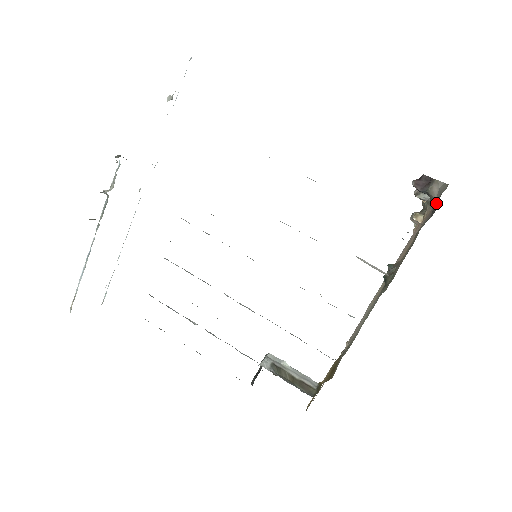
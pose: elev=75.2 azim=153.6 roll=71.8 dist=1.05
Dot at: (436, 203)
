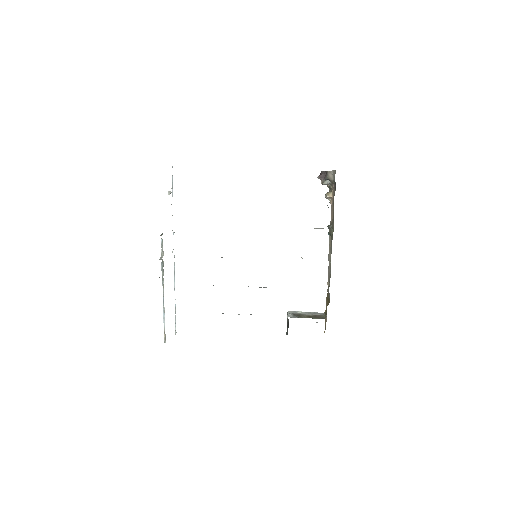
Dot at: (334, 182)
